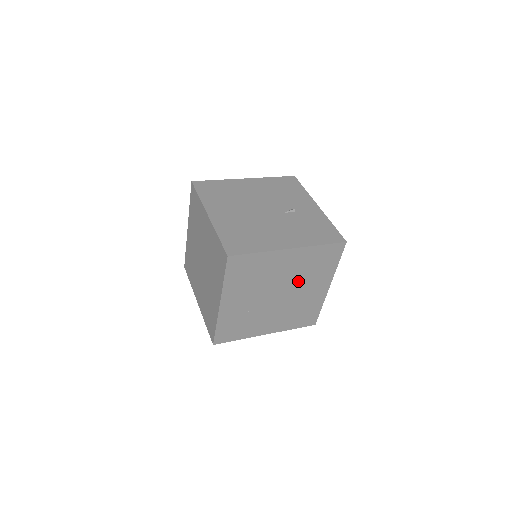
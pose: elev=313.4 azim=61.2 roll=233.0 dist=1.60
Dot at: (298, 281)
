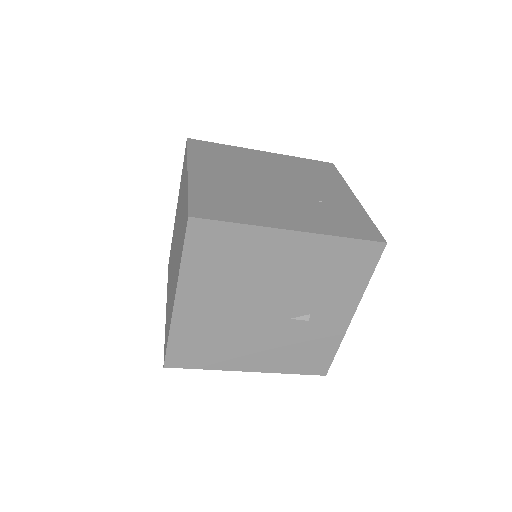
Dot at: occluded
